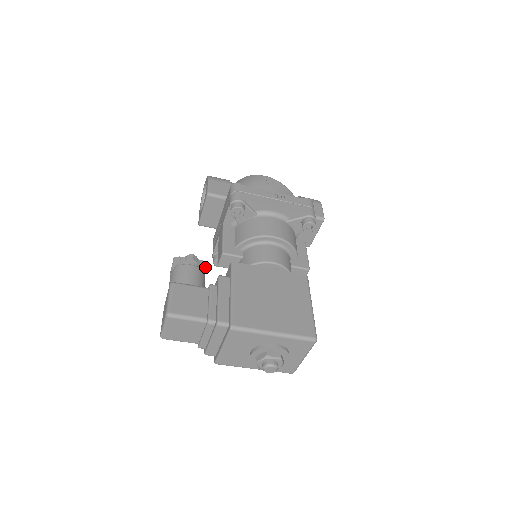
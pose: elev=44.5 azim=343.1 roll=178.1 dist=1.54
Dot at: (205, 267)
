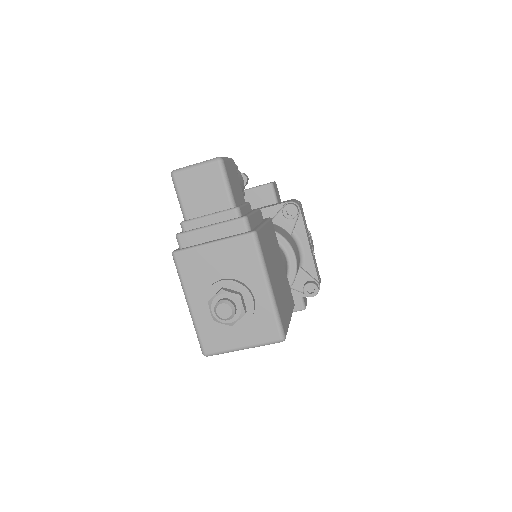
Dot at: occluded
